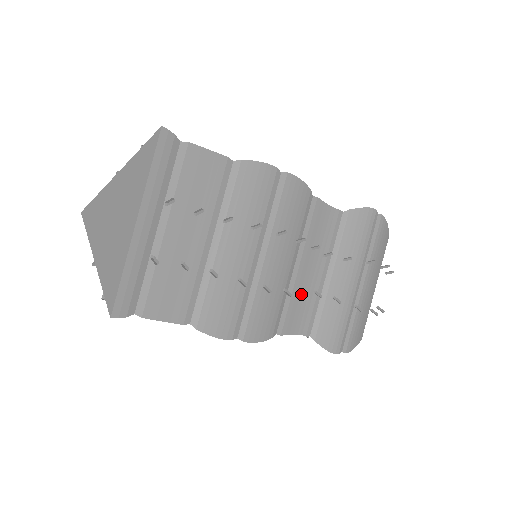
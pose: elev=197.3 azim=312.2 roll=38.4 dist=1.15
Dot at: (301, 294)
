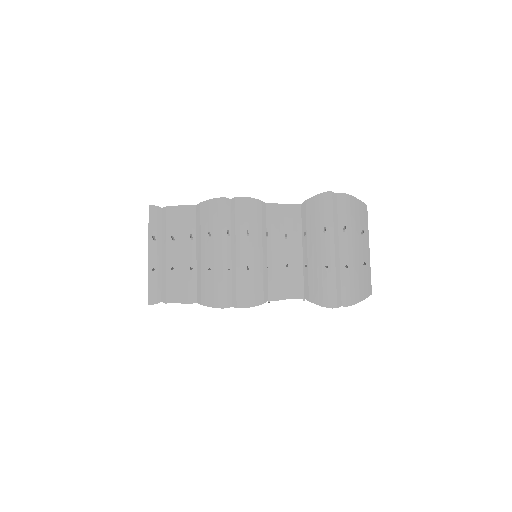
Dot at: (282, 270)
